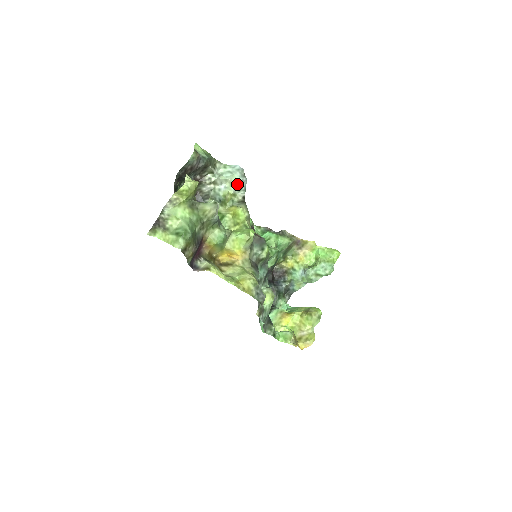
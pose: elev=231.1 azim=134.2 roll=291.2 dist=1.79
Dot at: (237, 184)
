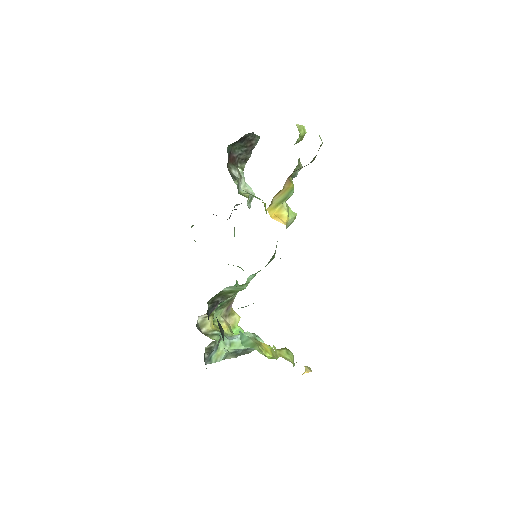
Dot at: occluded
